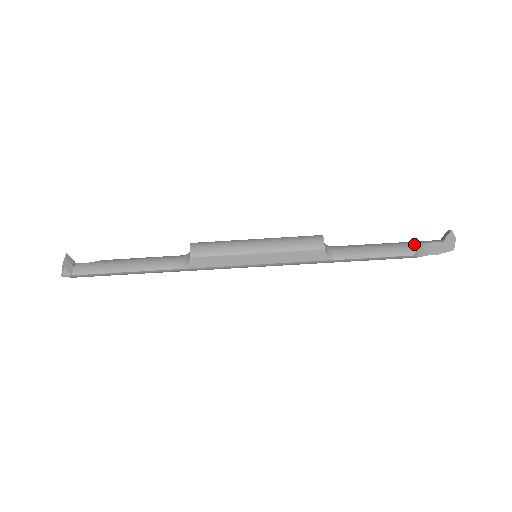
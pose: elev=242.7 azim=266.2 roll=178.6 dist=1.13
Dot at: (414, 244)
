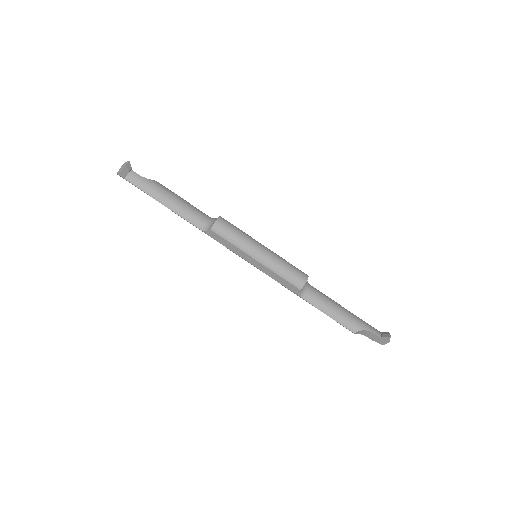
Dot at: (361, 326)
